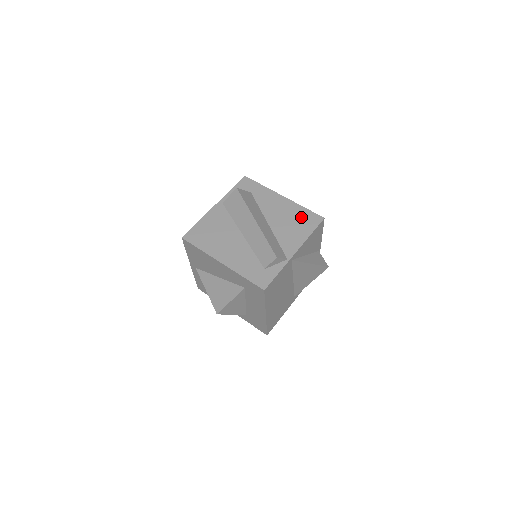
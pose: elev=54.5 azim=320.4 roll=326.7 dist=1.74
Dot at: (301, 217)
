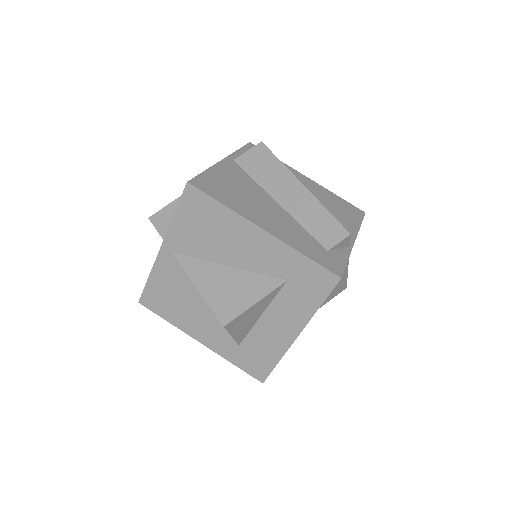
Dot at: (340, 204)
